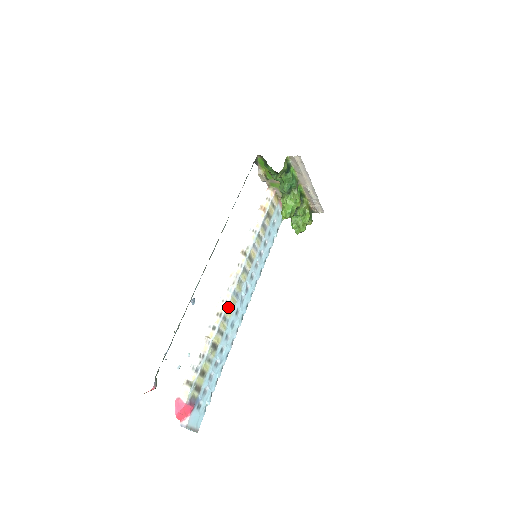
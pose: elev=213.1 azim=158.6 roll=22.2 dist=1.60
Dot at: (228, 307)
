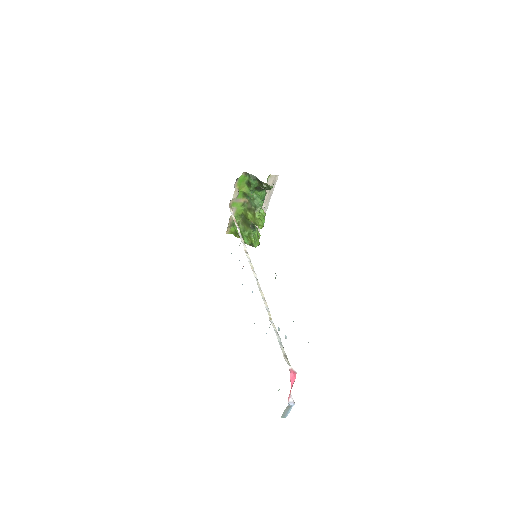
Dot at: occluded
